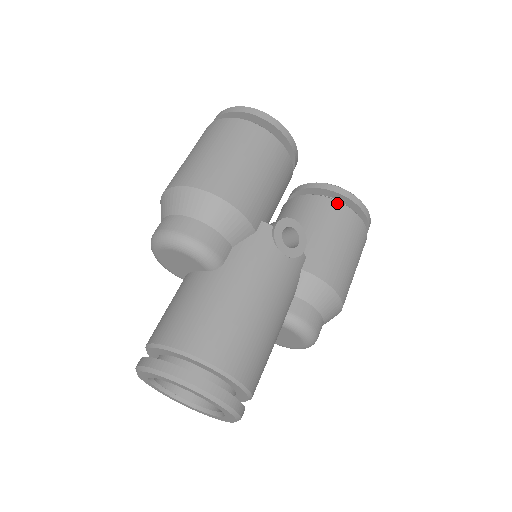
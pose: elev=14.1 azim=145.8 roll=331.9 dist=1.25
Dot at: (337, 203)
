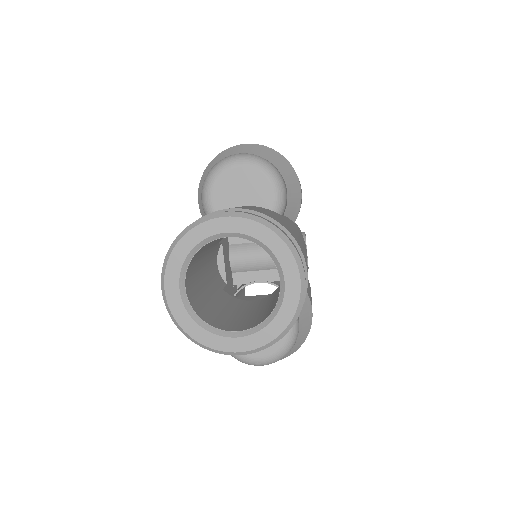
Dot at: occluded
